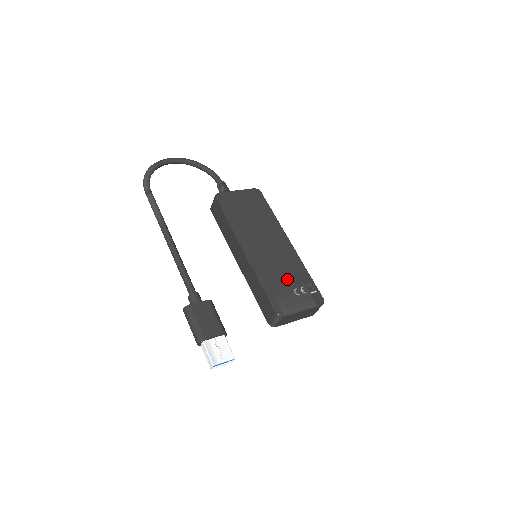
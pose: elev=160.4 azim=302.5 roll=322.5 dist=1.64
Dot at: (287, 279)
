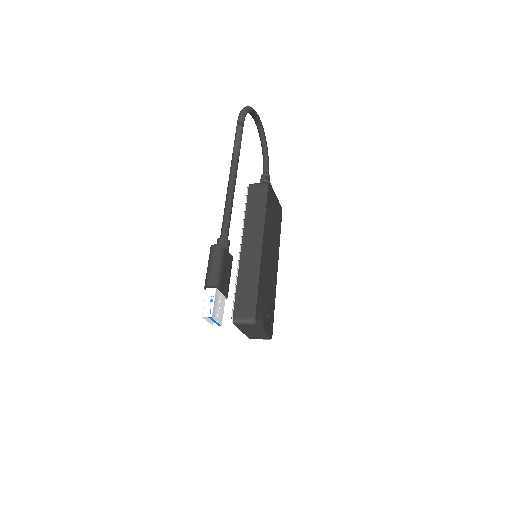
Dot at: (268, 297)
